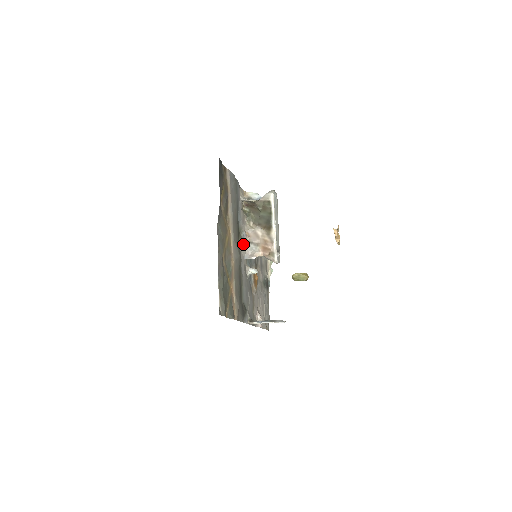
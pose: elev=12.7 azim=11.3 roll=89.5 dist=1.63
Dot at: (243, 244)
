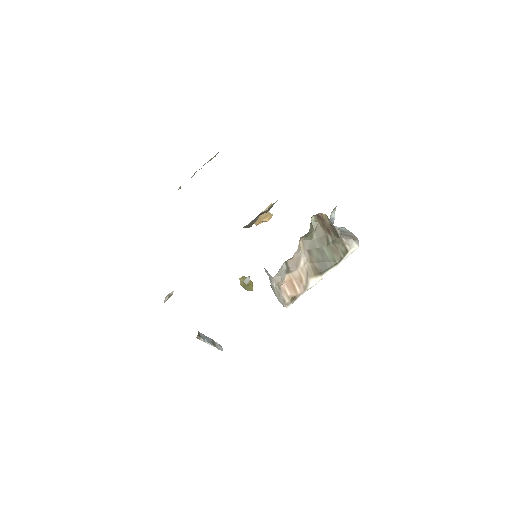
Dot at: occluded
